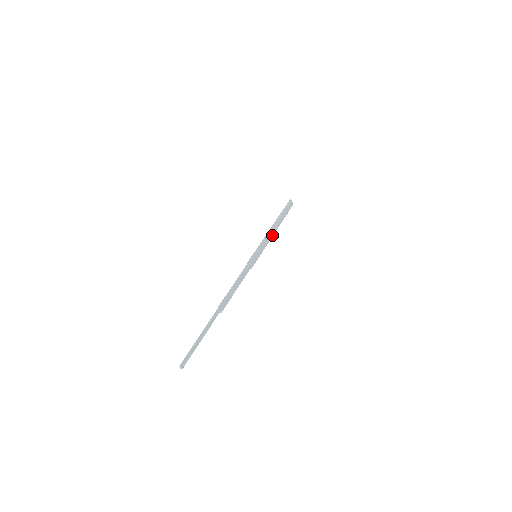
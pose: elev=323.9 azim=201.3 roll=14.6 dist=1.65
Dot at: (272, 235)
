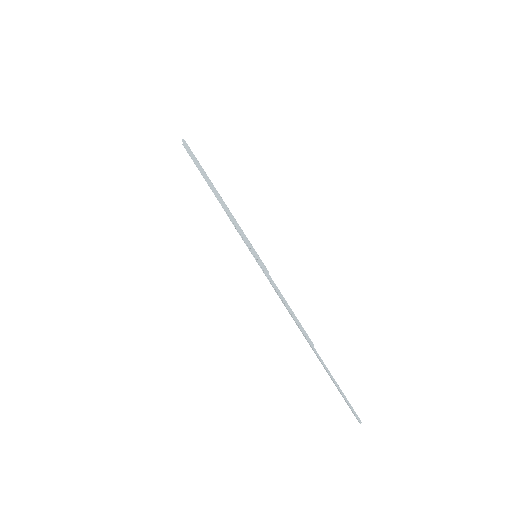
Dot at: occluded
